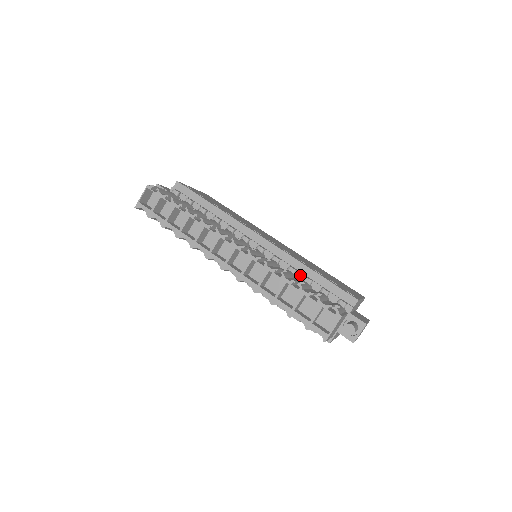
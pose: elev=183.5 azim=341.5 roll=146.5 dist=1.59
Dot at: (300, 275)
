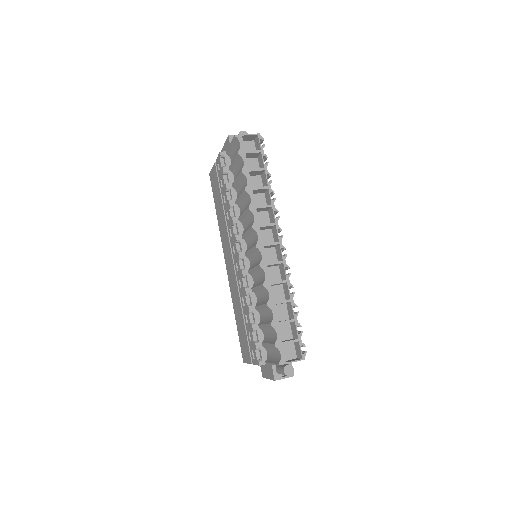
Dot at: occluded
